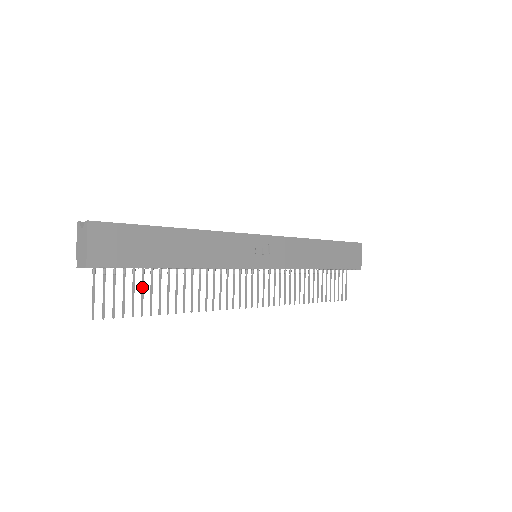
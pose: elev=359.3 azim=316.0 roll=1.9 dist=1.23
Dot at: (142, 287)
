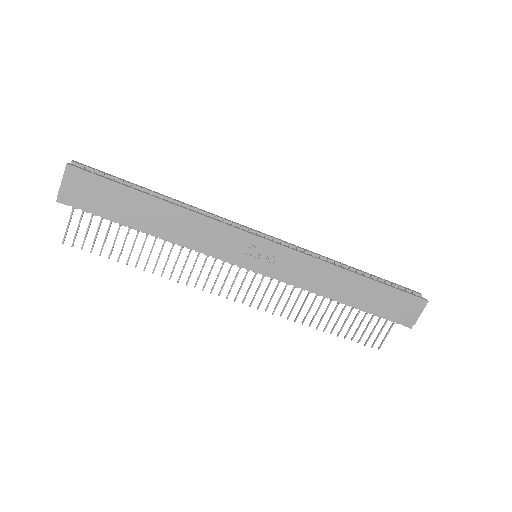
Dot at: (116, 235)
